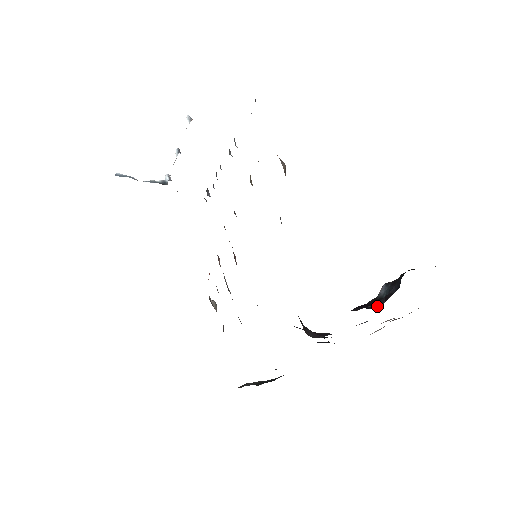
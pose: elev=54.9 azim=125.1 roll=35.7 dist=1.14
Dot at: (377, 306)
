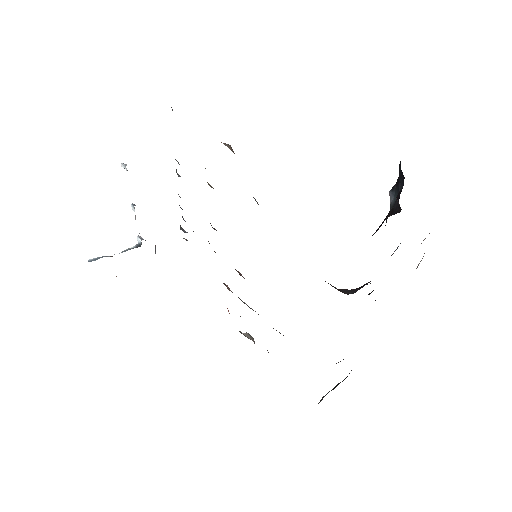
Dot at: (393, 212)
